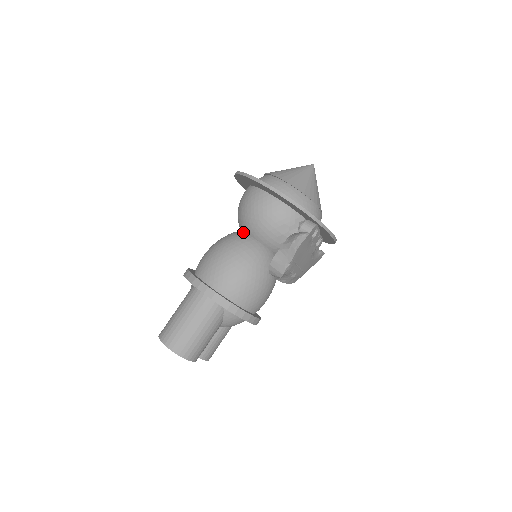
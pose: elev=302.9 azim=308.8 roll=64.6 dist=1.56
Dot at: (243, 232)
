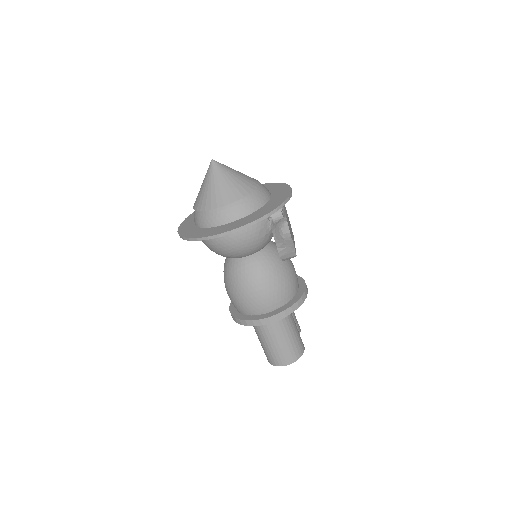
Dot at: (235, 260)
